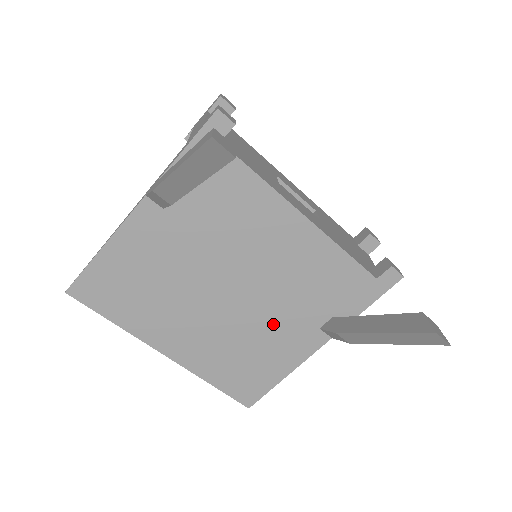
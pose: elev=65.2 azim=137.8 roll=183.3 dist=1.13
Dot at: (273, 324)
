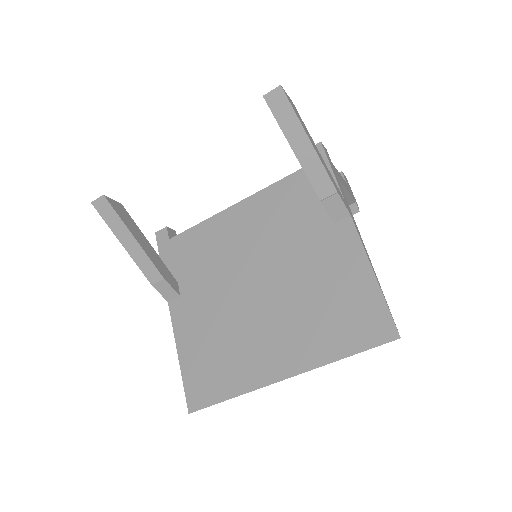
Dot at: (307, 263)
